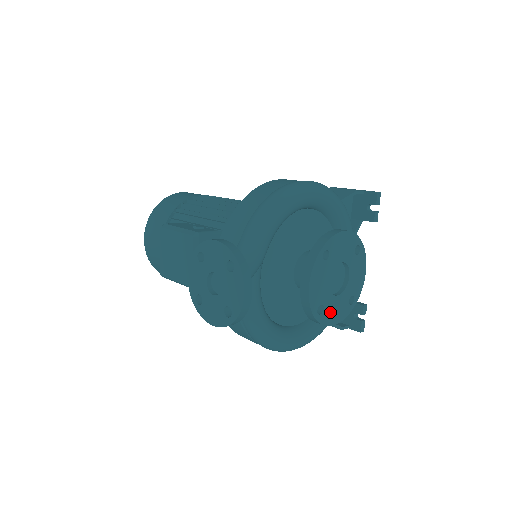
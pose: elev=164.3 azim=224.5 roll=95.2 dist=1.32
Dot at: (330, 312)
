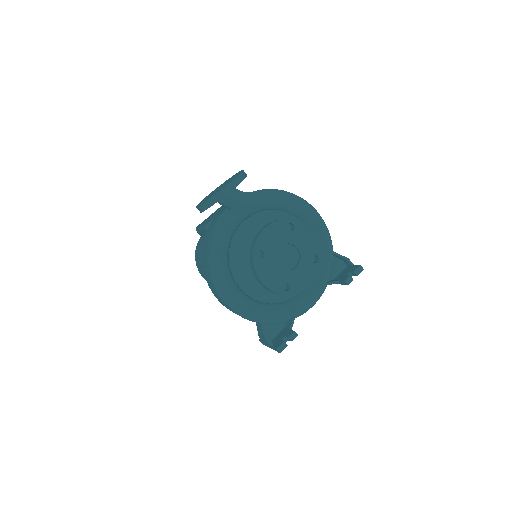
Dot at: (265, 268)
